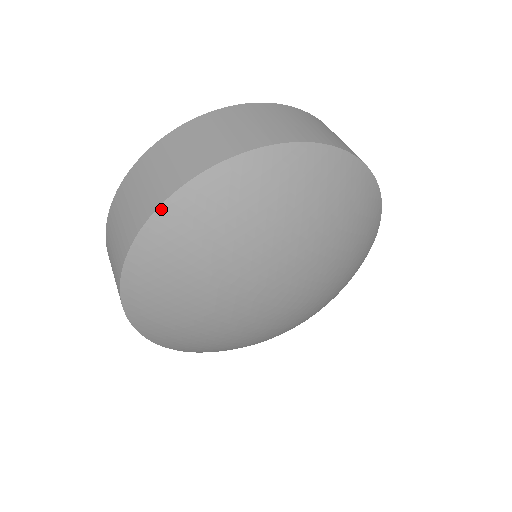
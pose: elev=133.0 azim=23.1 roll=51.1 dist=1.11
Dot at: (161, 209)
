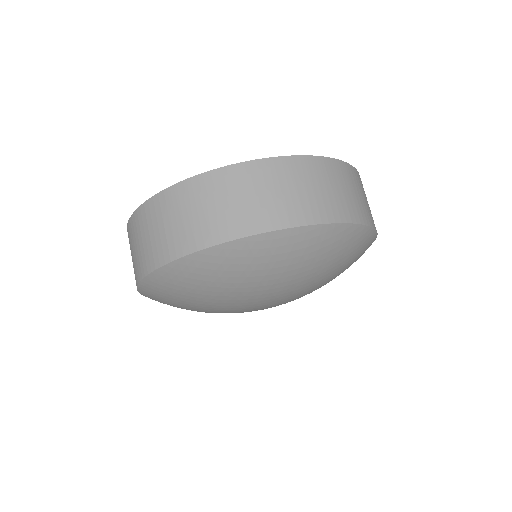
Dot at: (140, 287)
